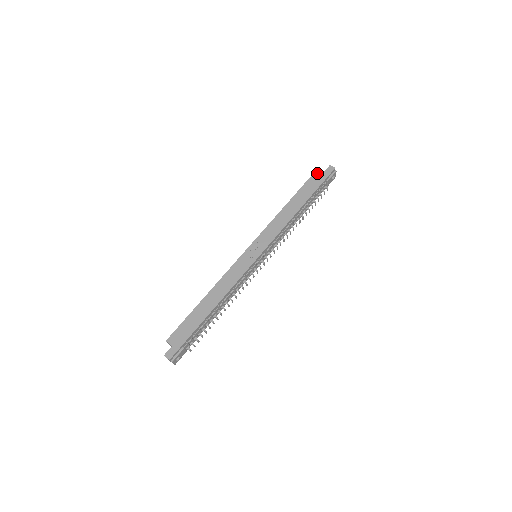
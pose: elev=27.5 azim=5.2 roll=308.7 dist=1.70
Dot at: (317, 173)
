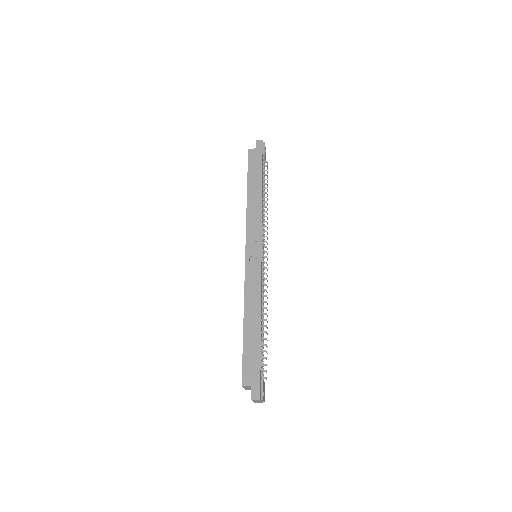
Dot at: (251, 153)
